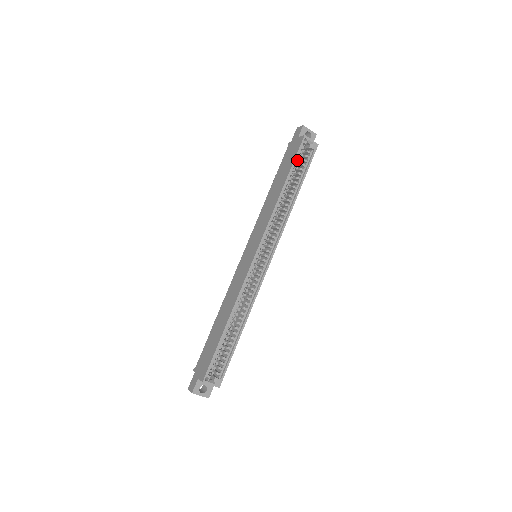
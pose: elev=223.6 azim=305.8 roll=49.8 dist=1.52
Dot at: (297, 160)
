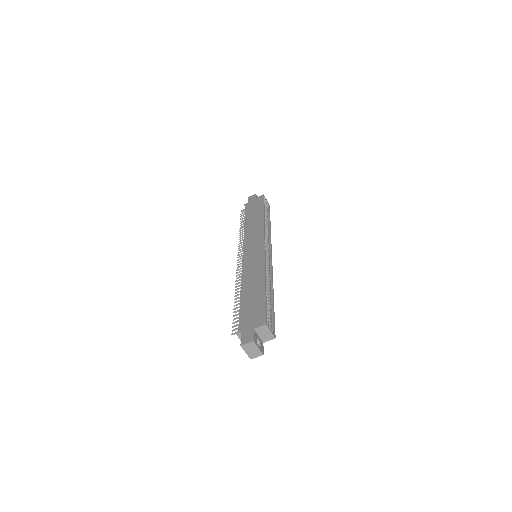
Dot at: occluded
